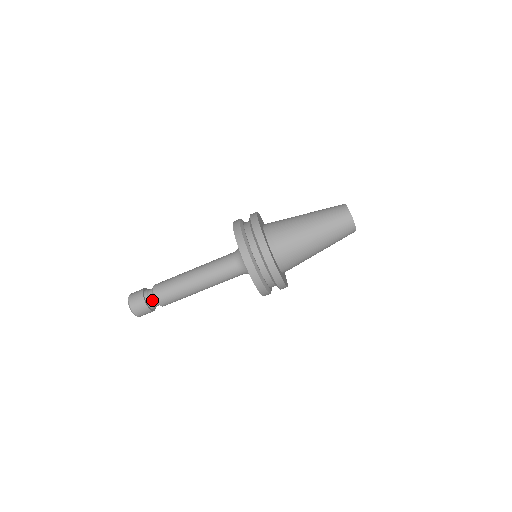
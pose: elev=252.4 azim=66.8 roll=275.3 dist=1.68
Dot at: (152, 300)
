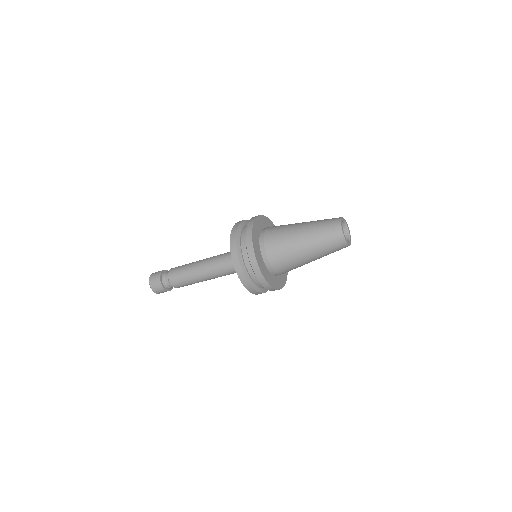
Dot at: (168, 284)
